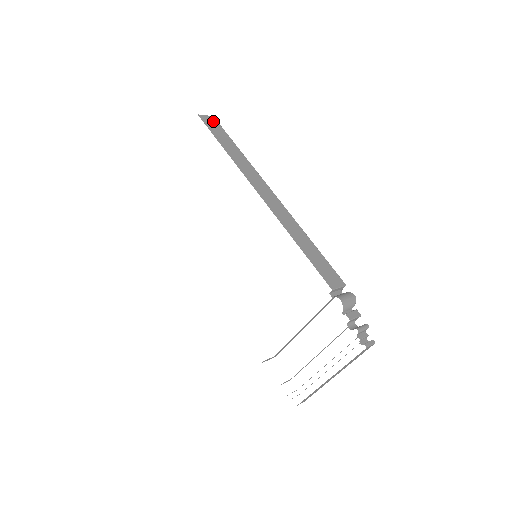
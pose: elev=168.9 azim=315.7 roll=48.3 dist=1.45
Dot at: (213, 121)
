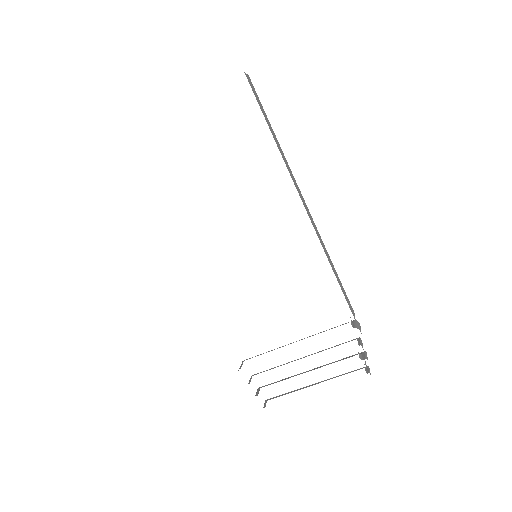
Dot at: (252, 85)
